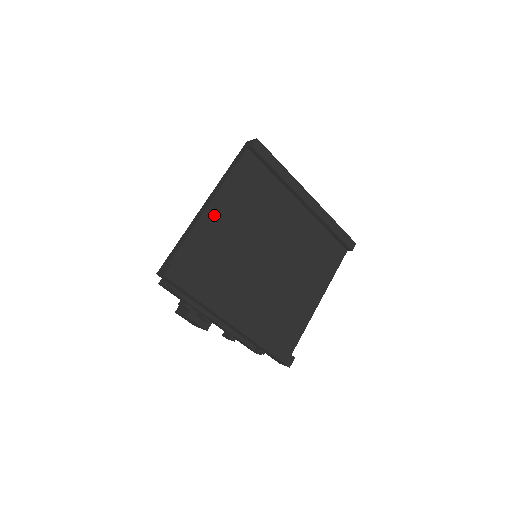
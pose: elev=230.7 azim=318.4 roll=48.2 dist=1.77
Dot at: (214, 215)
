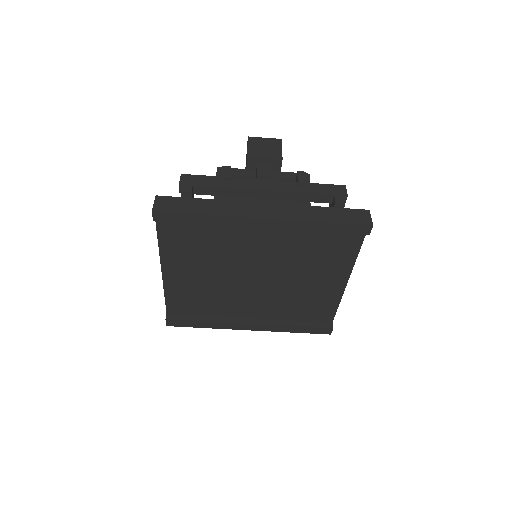
Dot at: (173, 275)
